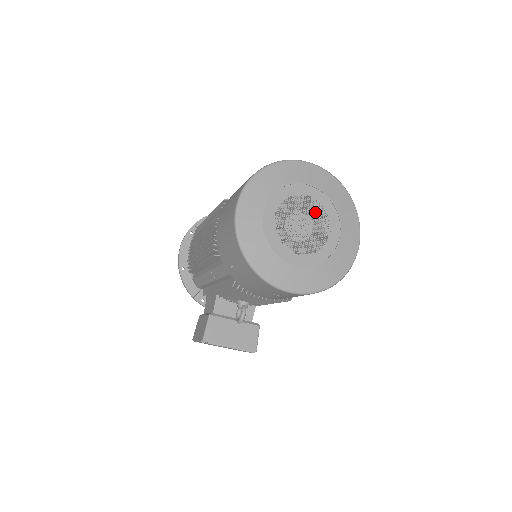
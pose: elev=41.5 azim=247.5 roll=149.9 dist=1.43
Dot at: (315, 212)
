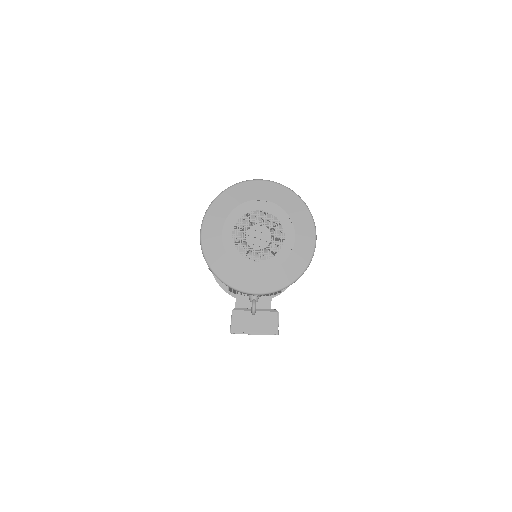
Dot at: occluded
